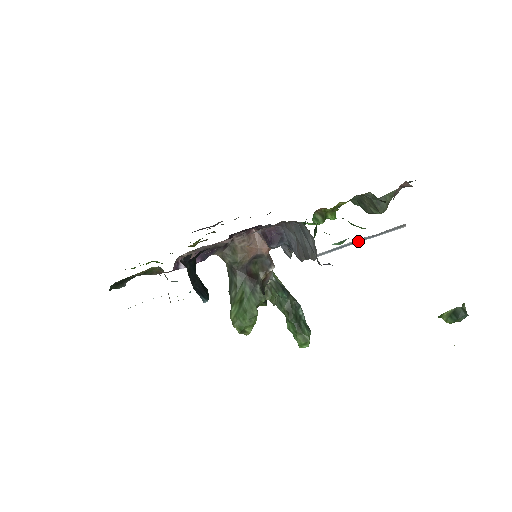
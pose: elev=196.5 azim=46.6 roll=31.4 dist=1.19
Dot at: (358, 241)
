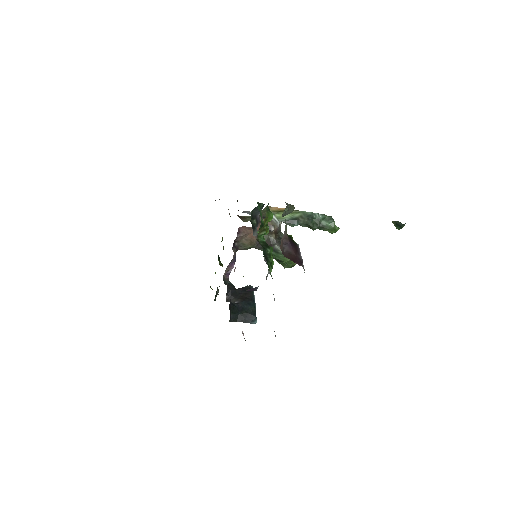
Dot at: occluded
